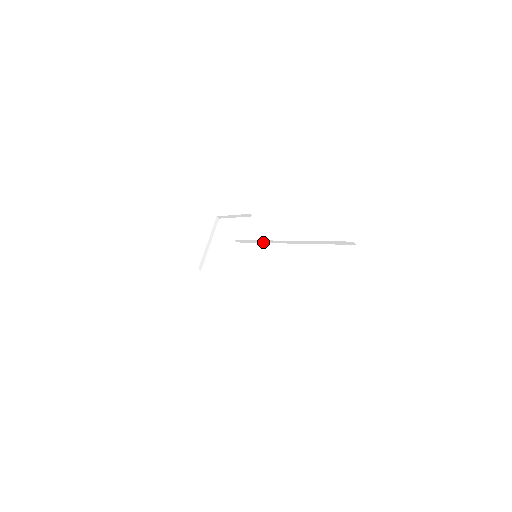
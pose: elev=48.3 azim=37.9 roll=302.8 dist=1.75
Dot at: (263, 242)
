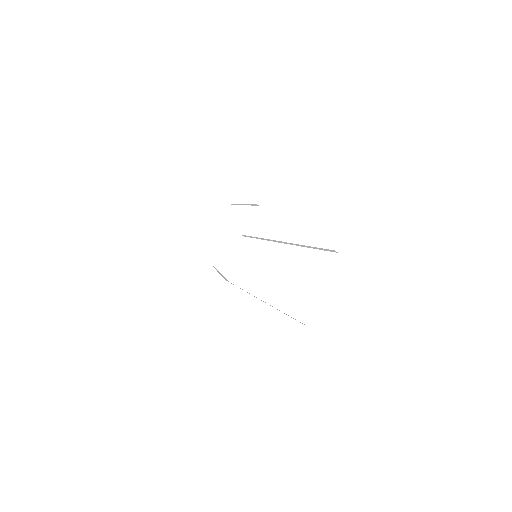
Dot at: (263, 239)
